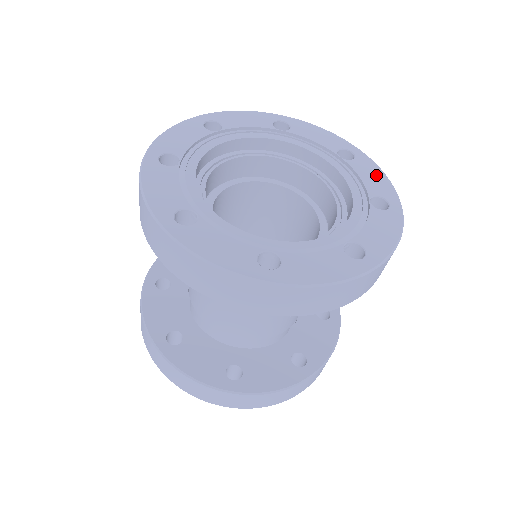
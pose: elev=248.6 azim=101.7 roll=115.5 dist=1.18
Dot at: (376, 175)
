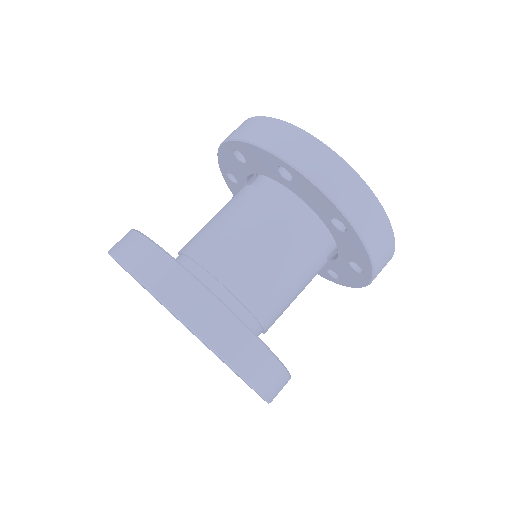
Dot at: occluded
